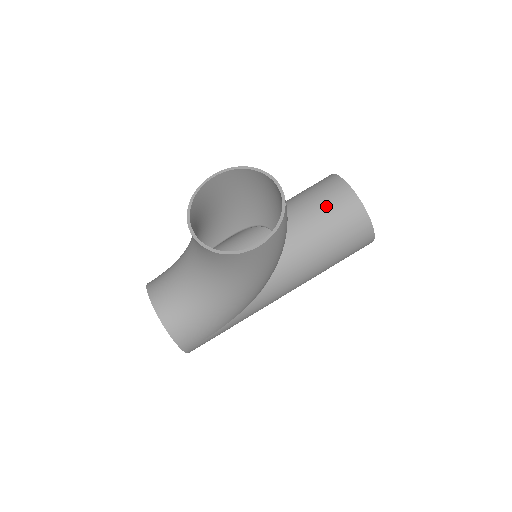
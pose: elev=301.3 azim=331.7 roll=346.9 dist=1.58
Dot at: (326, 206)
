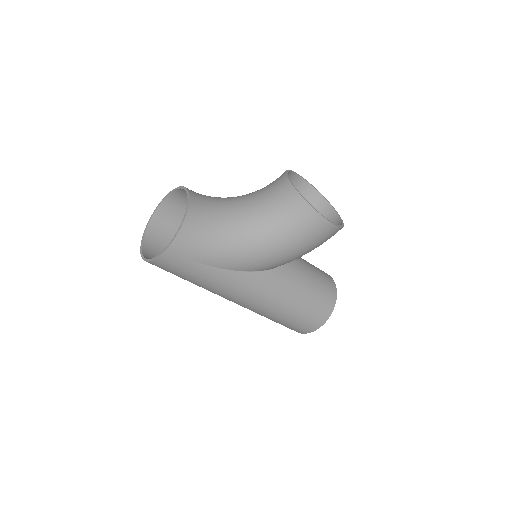
Dot at: (319, 274)
